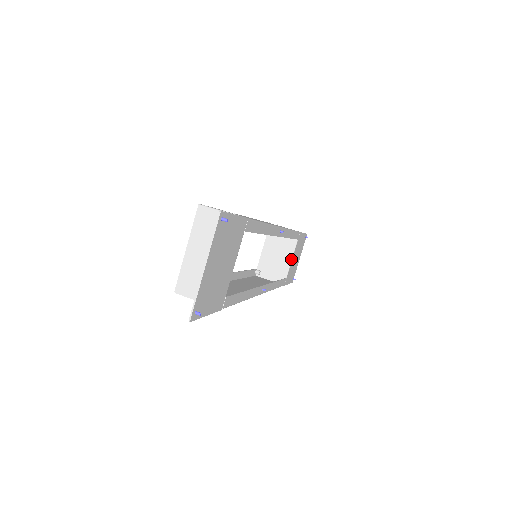
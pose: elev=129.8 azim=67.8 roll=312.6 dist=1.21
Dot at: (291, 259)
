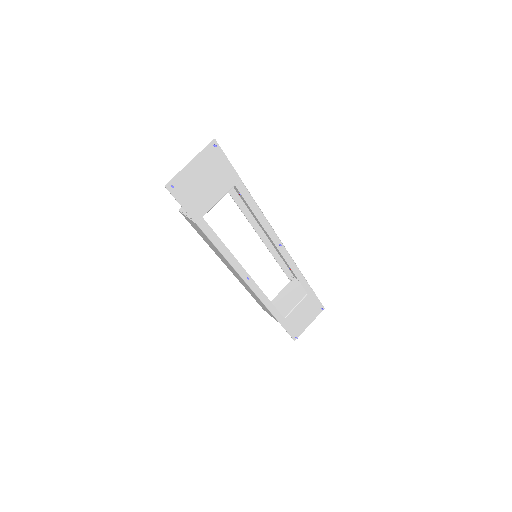
Dot at: (295, 306)
